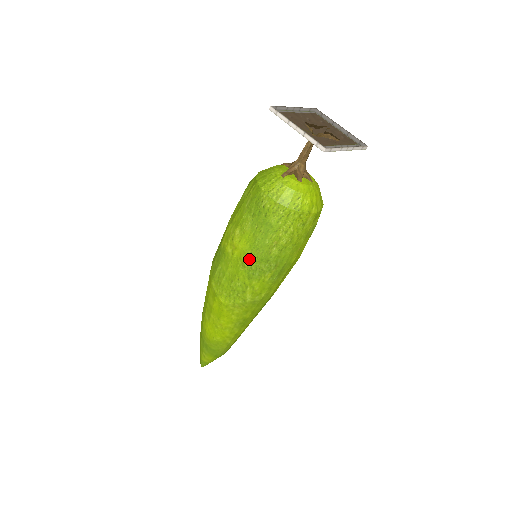
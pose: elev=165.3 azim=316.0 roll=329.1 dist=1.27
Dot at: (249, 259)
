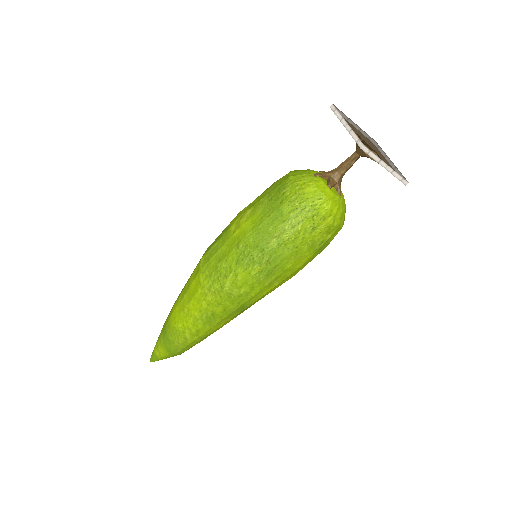
Dot at: (246, 241)
